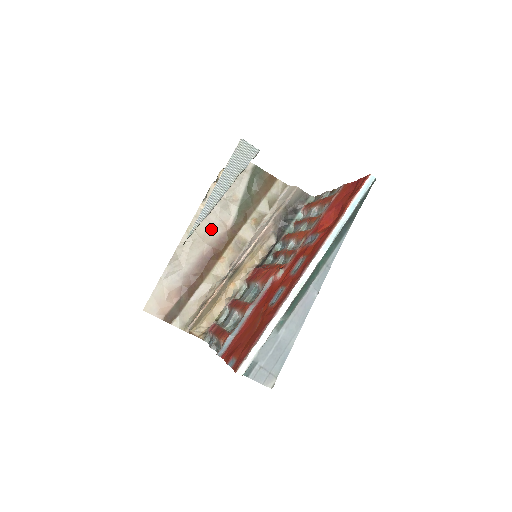
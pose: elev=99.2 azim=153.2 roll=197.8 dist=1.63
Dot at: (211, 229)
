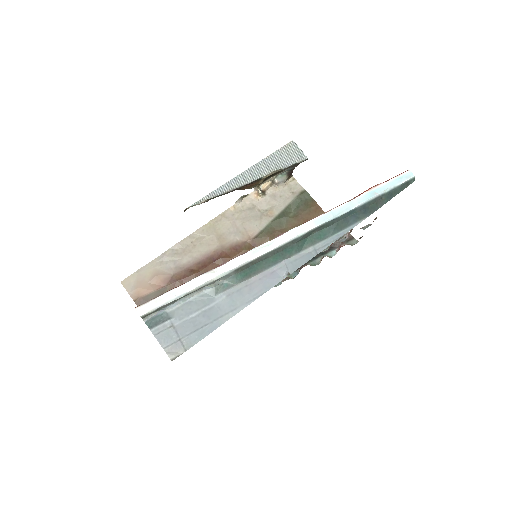
Dot at: (231, 233)
